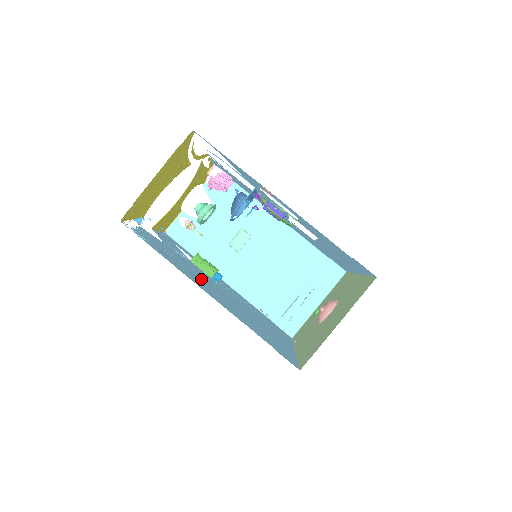
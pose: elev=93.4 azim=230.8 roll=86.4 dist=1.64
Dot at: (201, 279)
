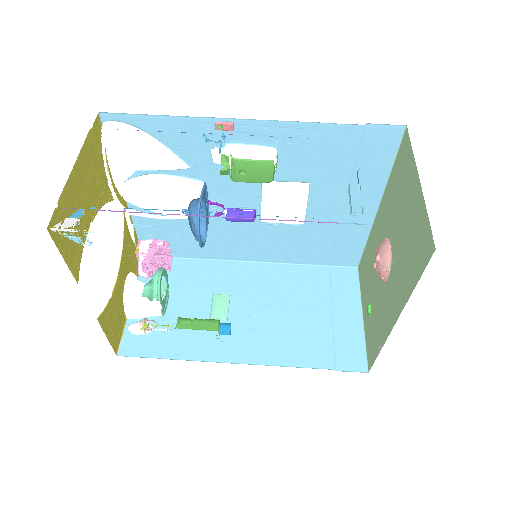
Dot at: occluded
